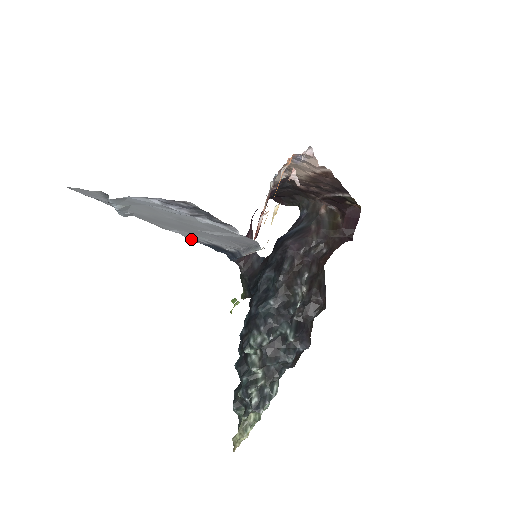
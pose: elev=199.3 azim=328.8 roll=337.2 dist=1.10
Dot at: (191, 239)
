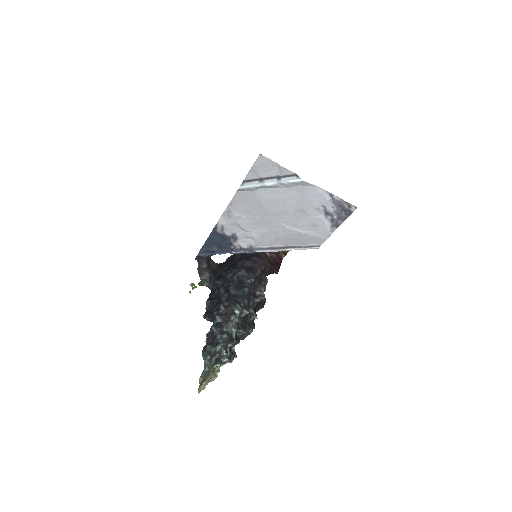
Dot at: (219, 226)
